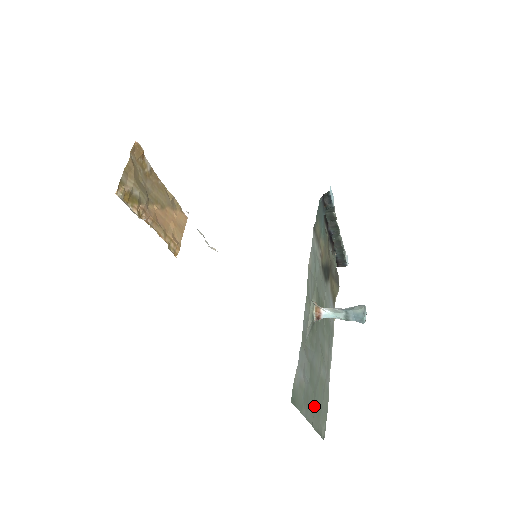
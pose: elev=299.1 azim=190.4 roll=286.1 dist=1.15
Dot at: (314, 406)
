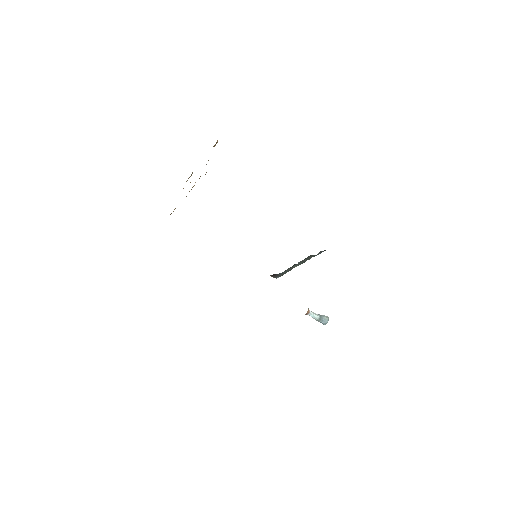
Dot at: occluded
